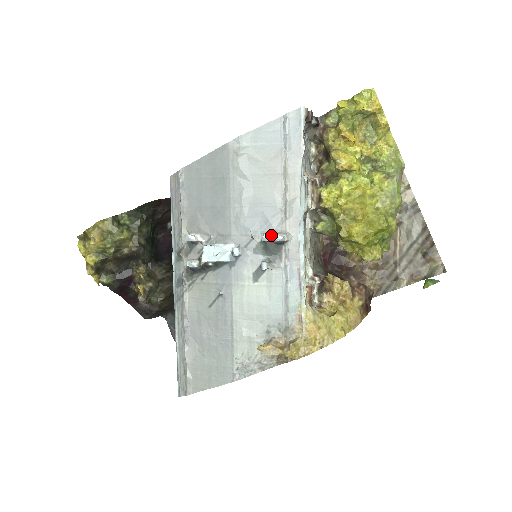
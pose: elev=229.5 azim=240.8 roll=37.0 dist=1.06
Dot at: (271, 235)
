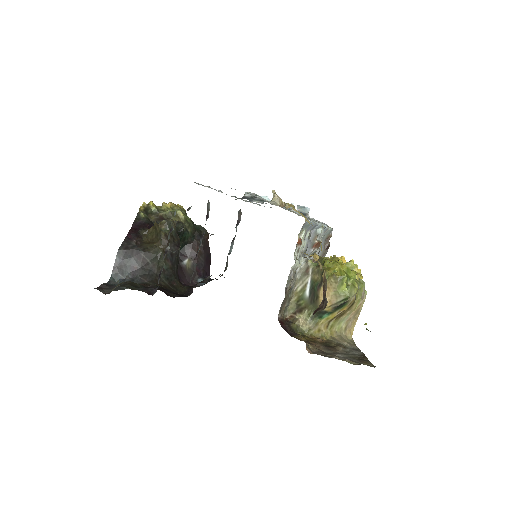
Dot at: (303, 207)
